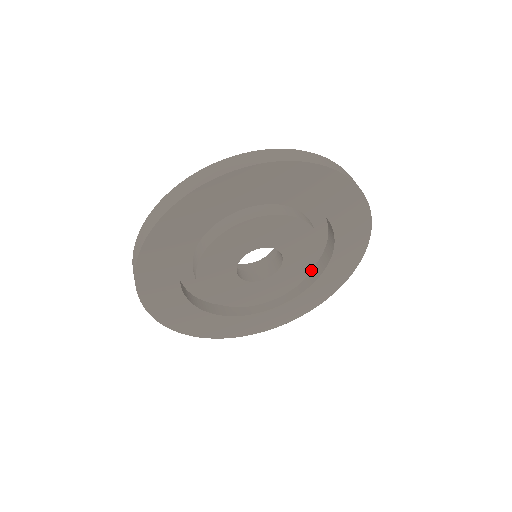
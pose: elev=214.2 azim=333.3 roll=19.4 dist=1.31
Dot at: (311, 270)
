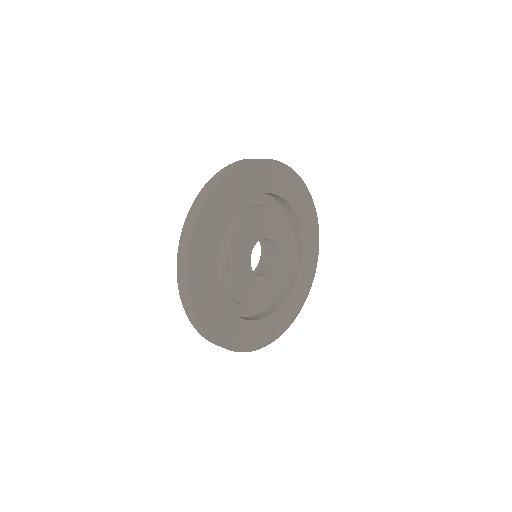
Dot at: (284, 287)
